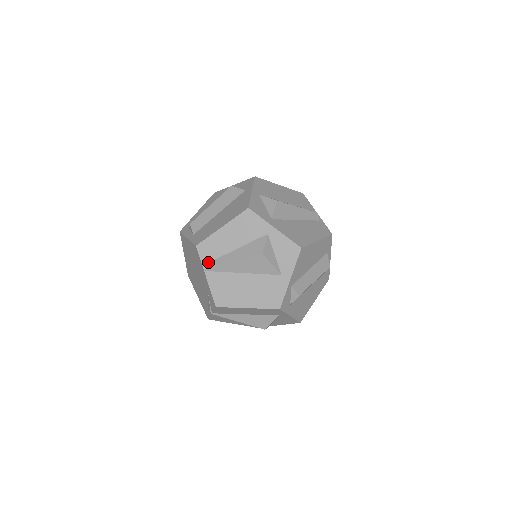
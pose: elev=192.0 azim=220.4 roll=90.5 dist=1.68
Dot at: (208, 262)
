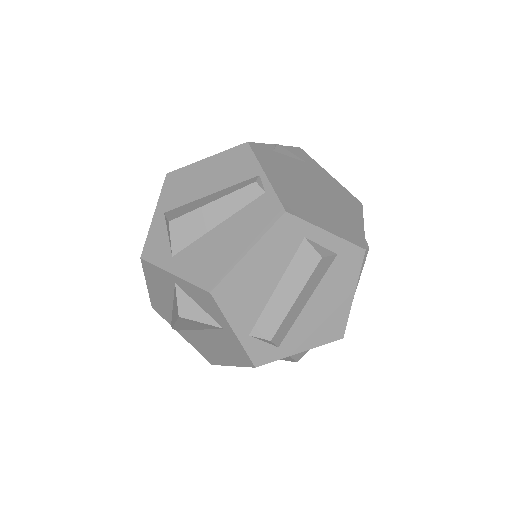
Dot at: (171, 322)
